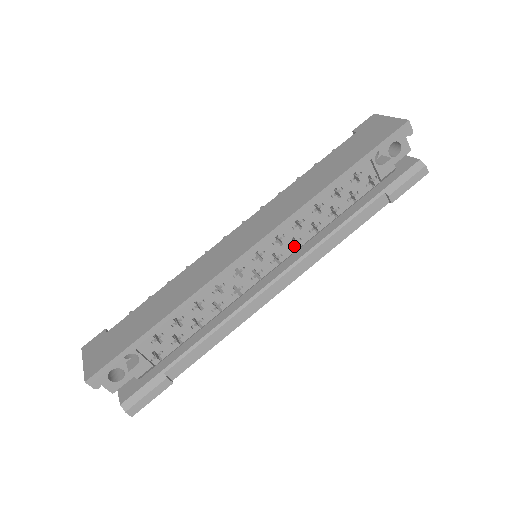
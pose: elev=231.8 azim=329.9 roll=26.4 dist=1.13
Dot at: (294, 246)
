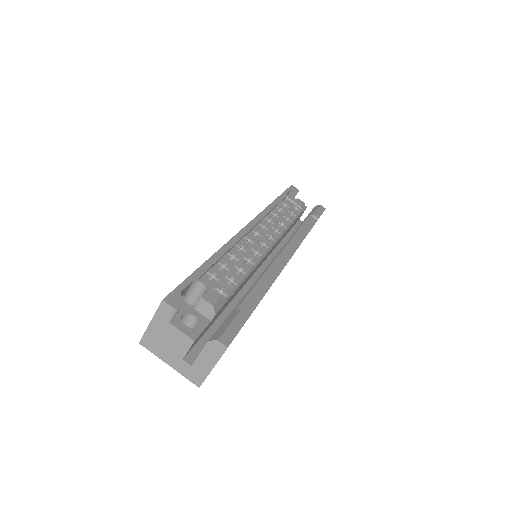
Dot at: (277, 232)
